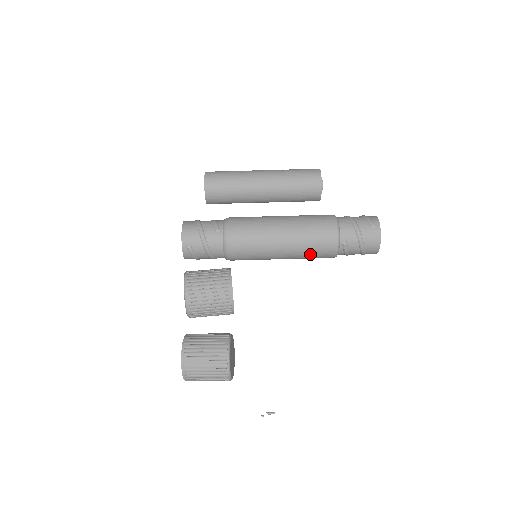
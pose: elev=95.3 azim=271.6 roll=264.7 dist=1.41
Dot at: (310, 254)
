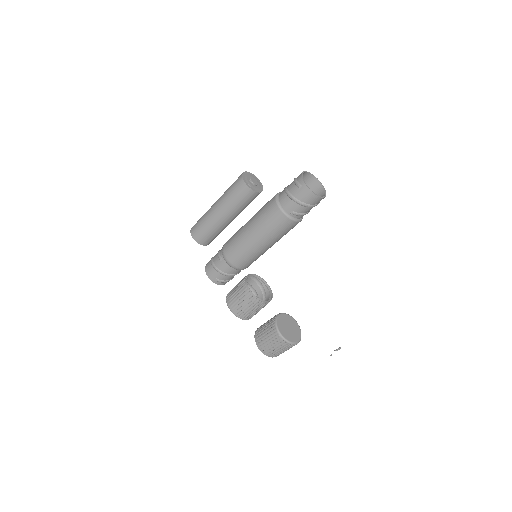
Dot at: (280, 234)
